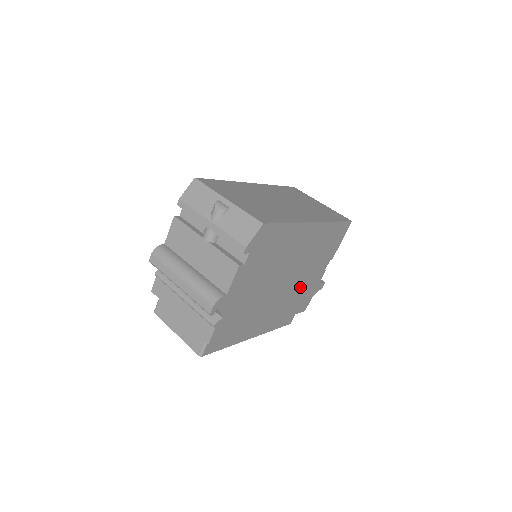
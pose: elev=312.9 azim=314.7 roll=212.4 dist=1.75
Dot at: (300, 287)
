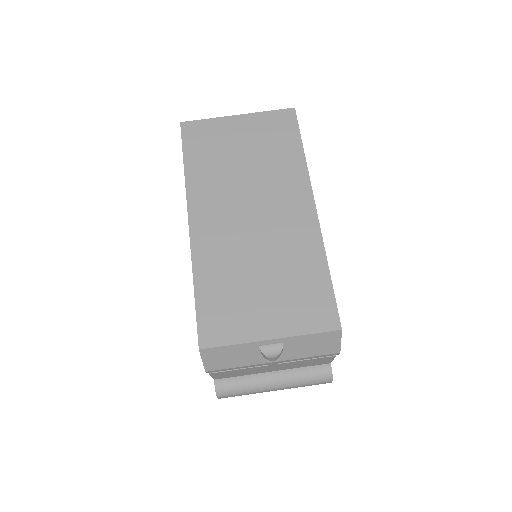
Dot at: occluded
